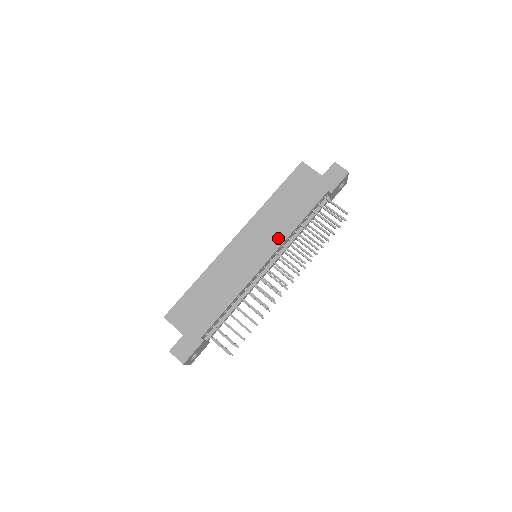
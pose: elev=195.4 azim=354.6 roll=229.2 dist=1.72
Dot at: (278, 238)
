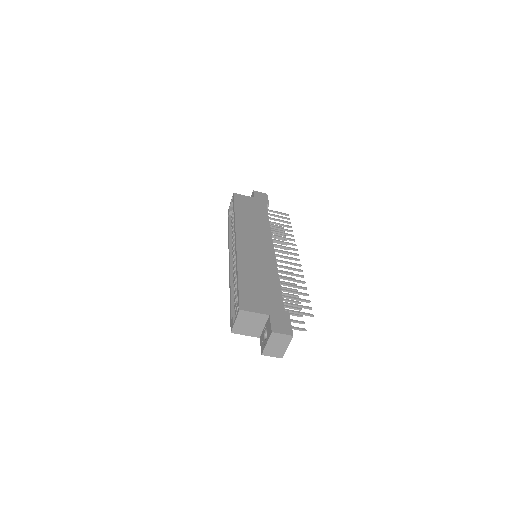
Dot at: (266, 234)
